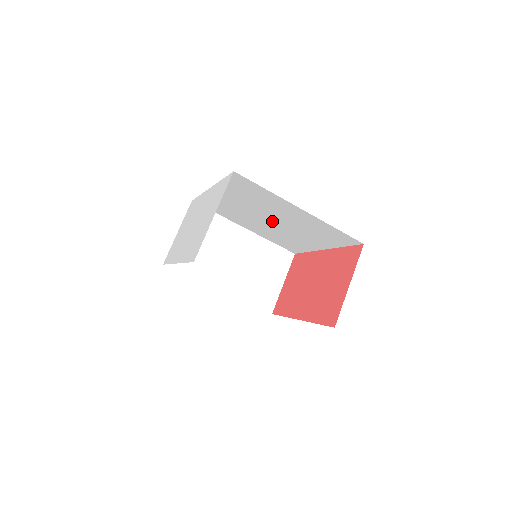
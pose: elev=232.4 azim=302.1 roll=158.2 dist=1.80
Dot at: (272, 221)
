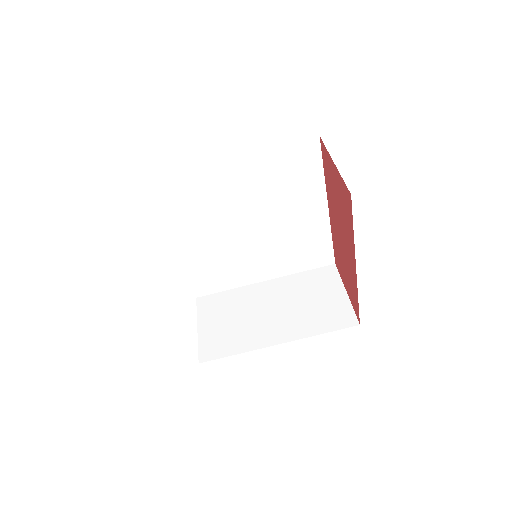
Dot at: (252, 226)
